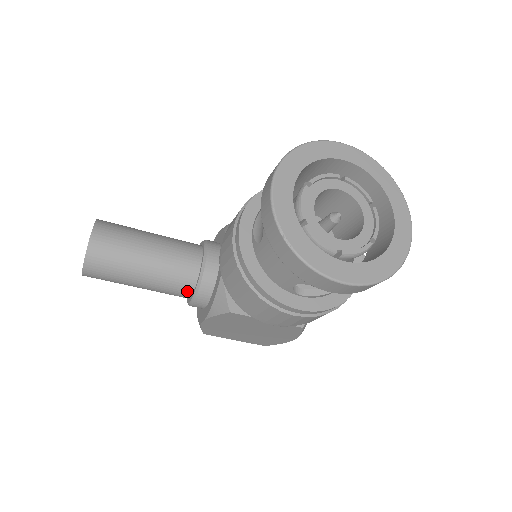
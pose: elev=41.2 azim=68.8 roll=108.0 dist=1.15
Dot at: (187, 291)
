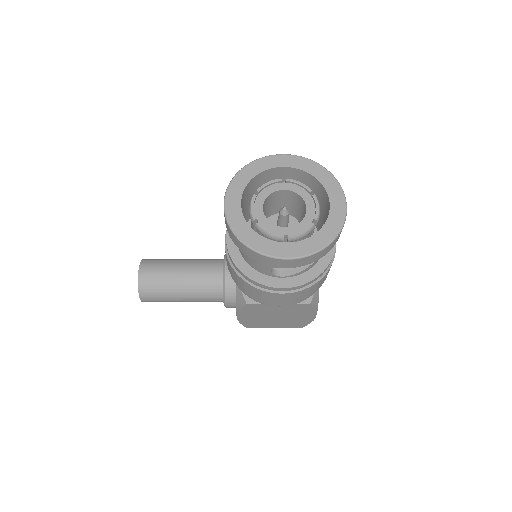
Dot at: (218, 296)
